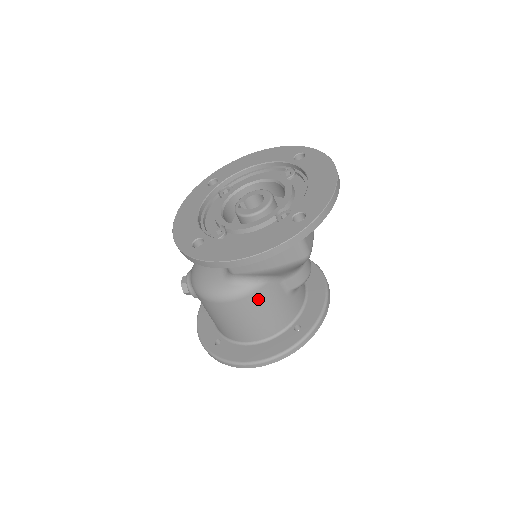
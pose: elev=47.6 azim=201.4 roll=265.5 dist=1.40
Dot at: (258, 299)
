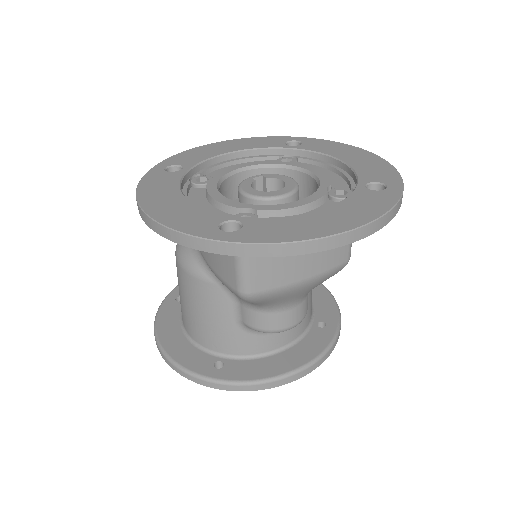
Dot at: (198, 290)
